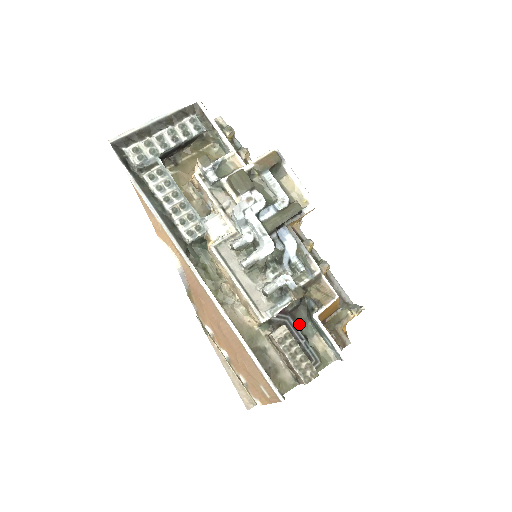
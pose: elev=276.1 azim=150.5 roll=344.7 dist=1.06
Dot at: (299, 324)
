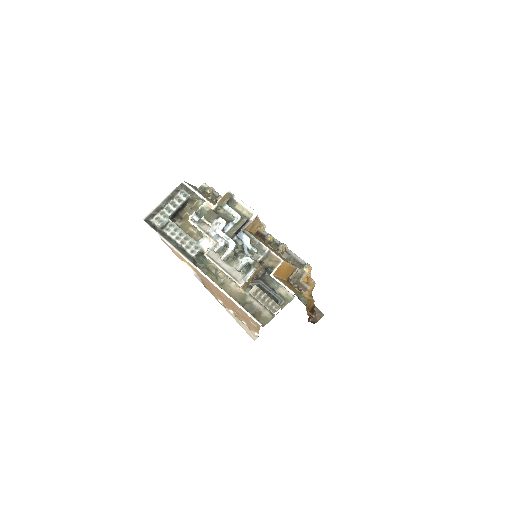
Dot at: (268, 283)
